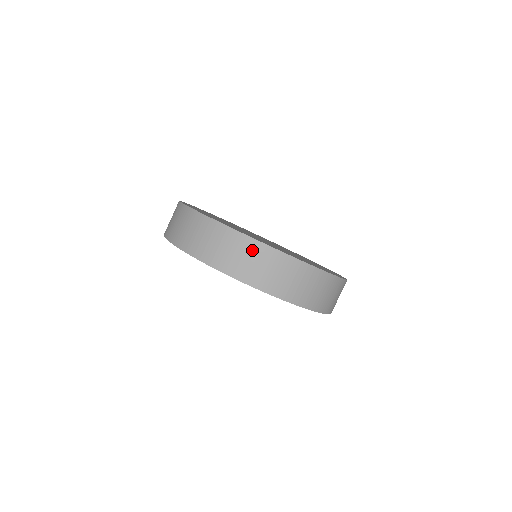
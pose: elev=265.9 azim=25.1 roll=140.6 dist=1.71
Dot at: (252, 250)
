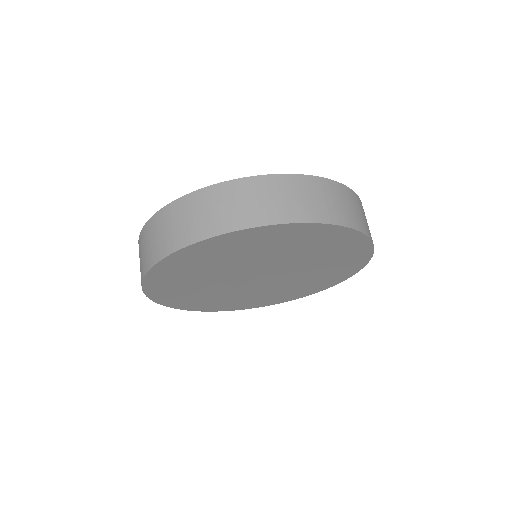
Dot at: (342, 193)
